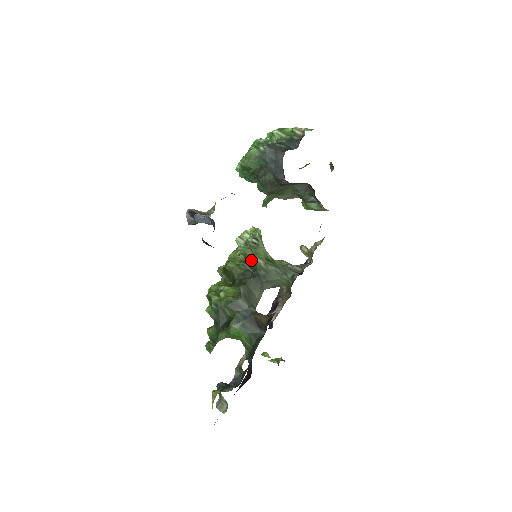
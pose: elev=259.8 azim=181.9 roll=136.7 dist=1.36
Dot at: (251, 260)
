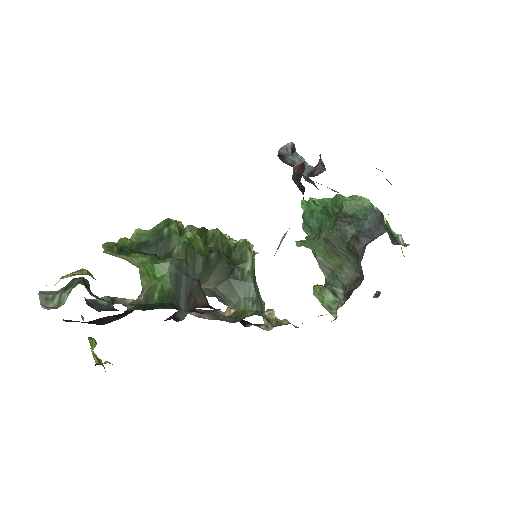
Dot at: (241, 254)
